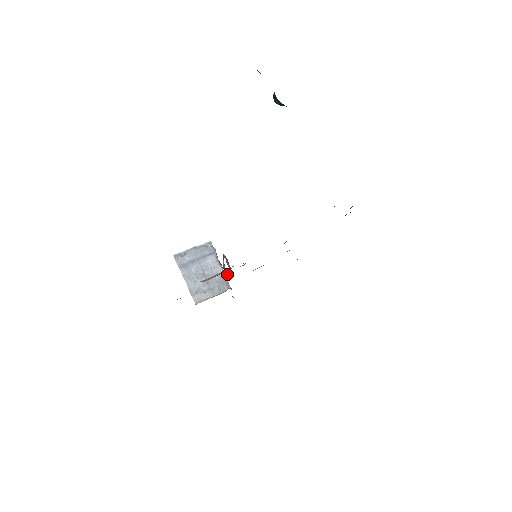
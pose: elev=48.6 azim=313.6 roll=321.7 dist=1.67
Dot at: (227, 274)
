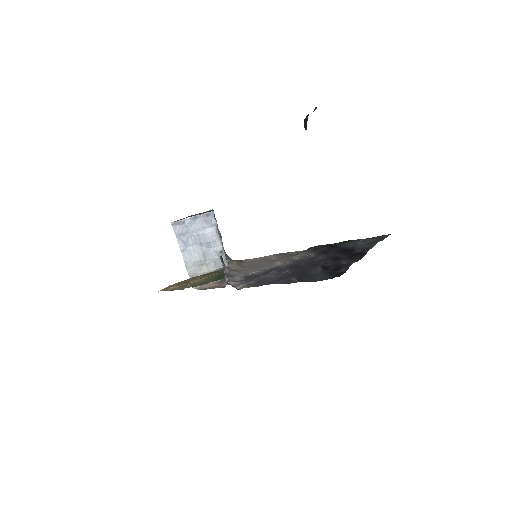
Dot at: occluded
